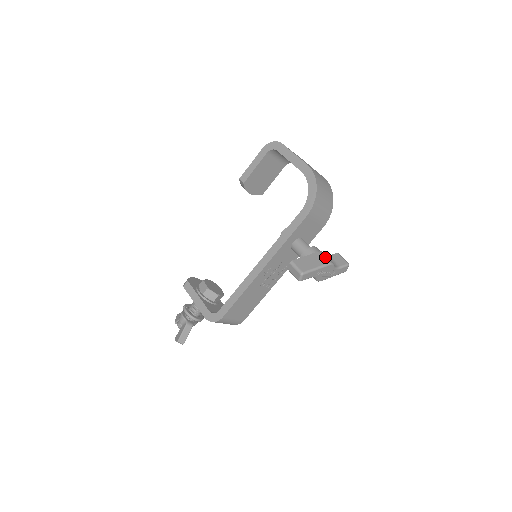
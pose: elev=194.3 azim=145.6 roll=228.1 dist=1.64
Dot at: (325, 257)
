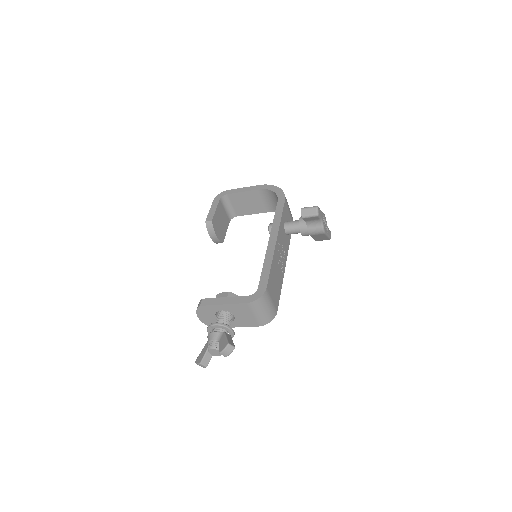
Dot at: occluded
